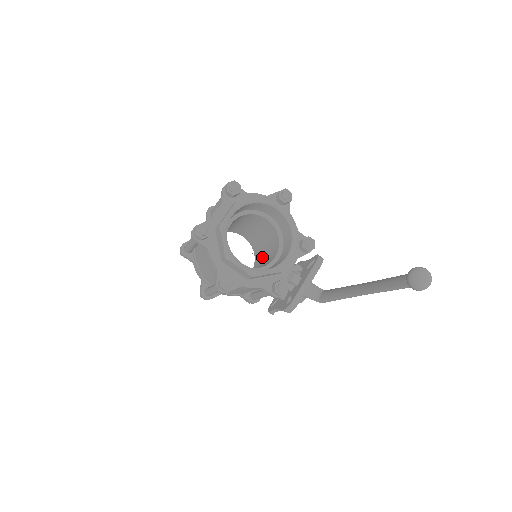
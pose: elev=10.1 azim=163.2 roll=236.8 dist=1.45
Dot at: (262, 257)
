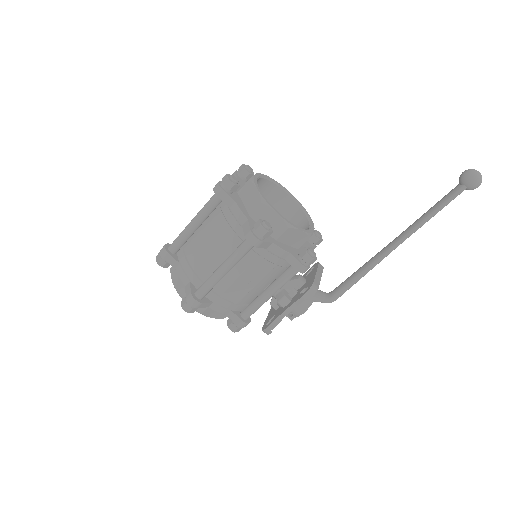
Dot at: occluded
